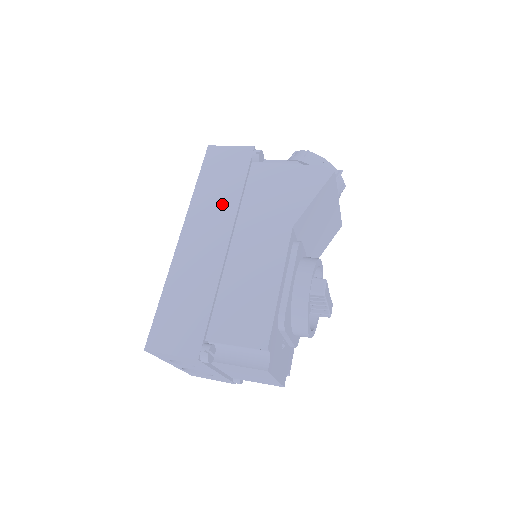
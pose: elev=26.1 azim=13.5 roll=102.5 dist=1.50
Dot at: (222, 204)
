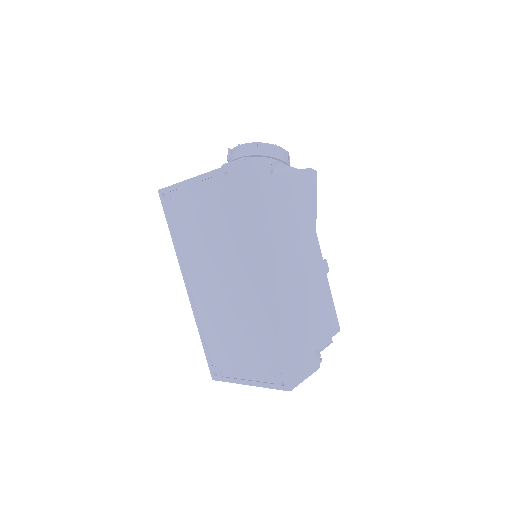
Dot at: (274, 232)
